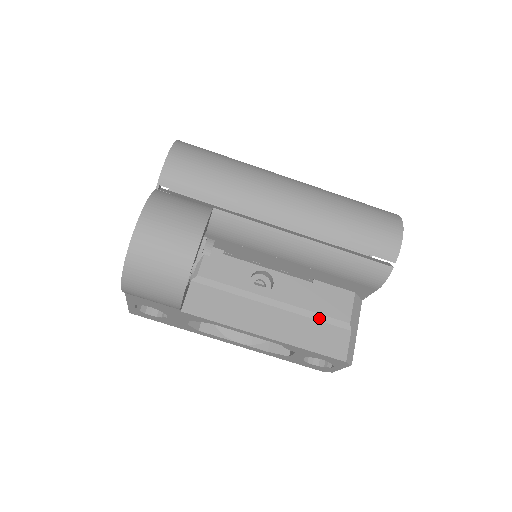
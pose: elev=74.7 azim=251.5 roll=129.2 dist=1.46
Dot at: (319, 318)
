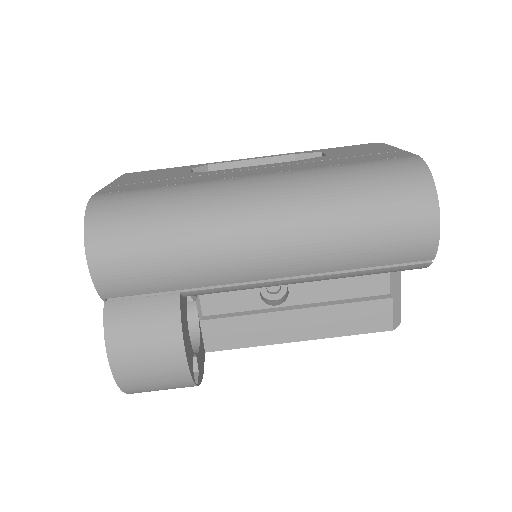
Dot at: (352, 301)
